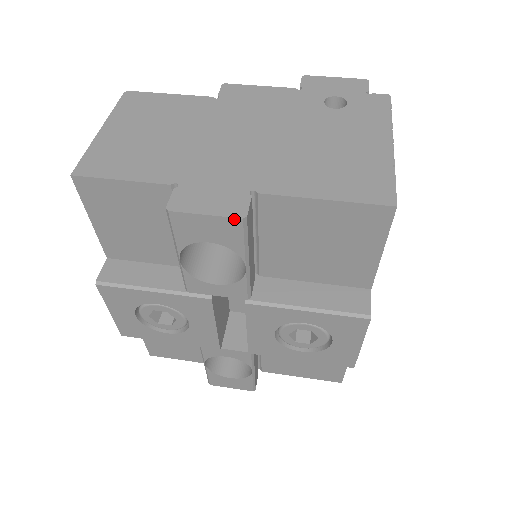
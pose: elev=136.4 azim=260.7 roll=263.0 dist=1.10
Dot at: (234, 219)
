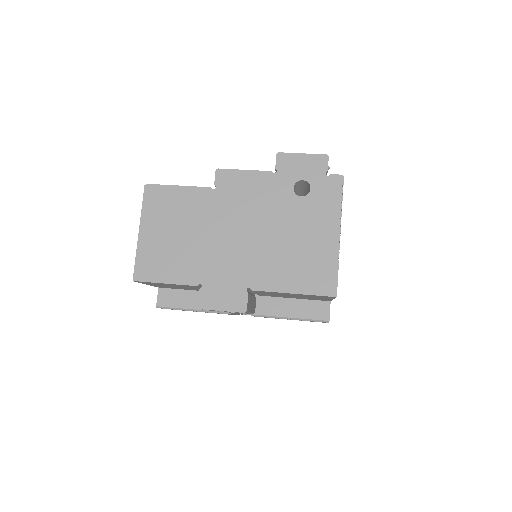
Dot at: (239, 312)
